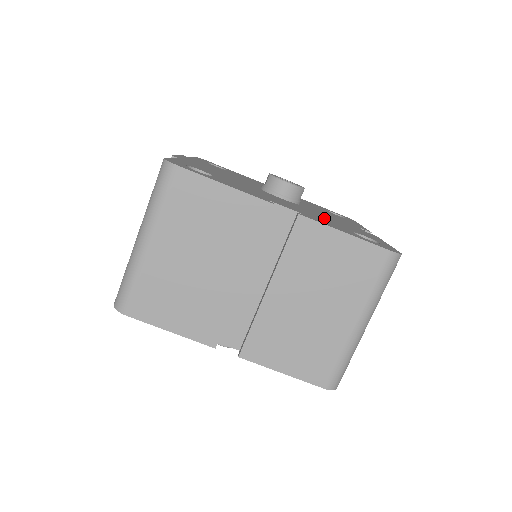
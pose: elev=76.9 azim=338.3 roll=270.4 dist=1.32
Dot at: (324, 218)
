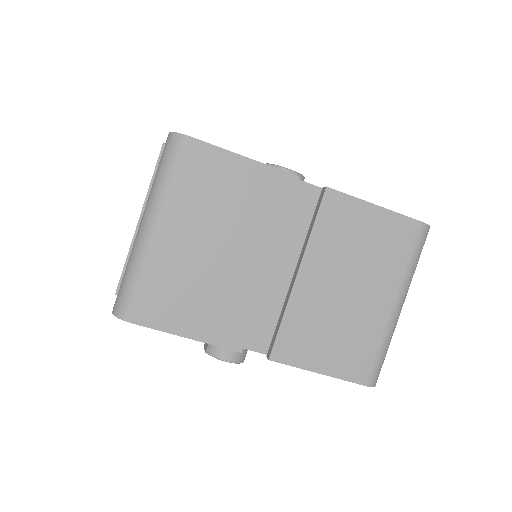
Dot at: occluded
